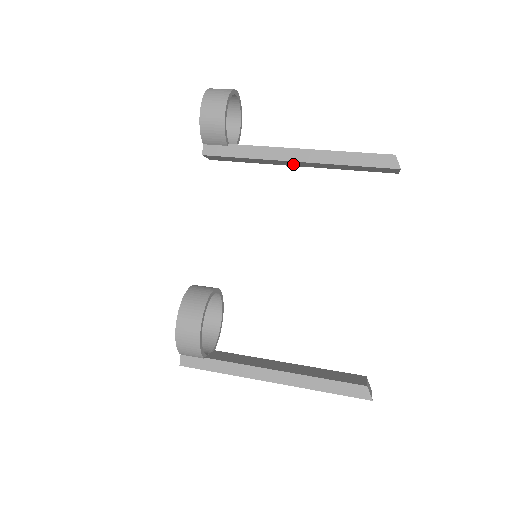
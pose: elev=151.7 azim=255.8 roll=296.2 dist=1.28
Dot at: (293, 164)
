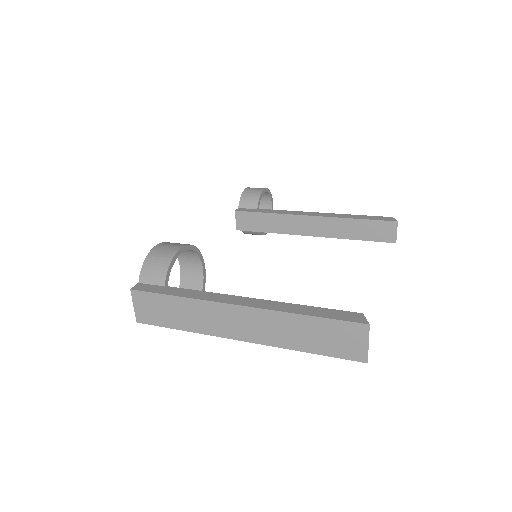
Dot at: (306, 228)
